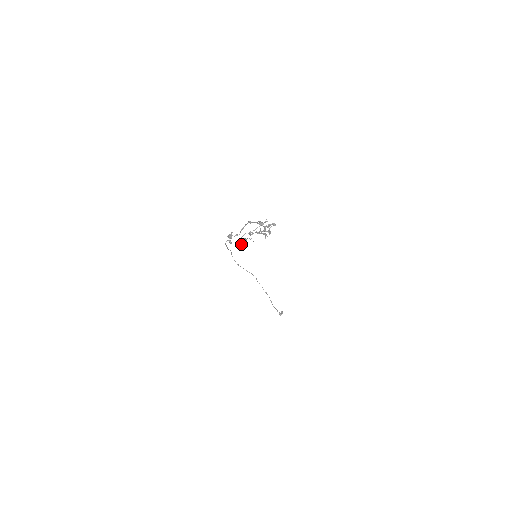
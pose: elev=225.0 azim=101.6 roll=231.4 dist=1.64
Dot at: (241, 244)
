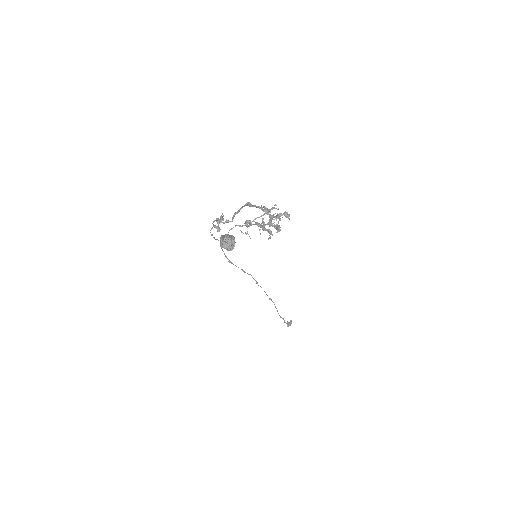
Dot at: (223, 246)
